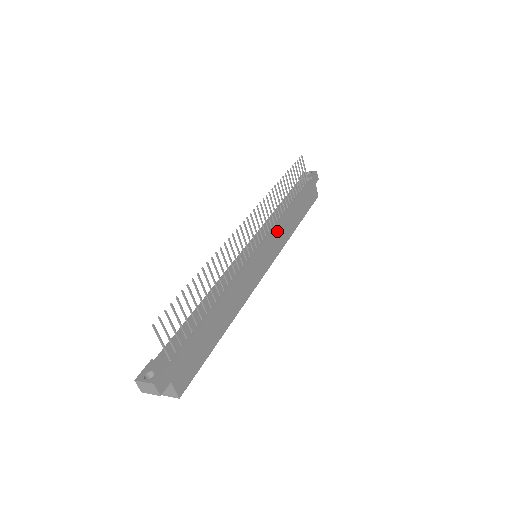
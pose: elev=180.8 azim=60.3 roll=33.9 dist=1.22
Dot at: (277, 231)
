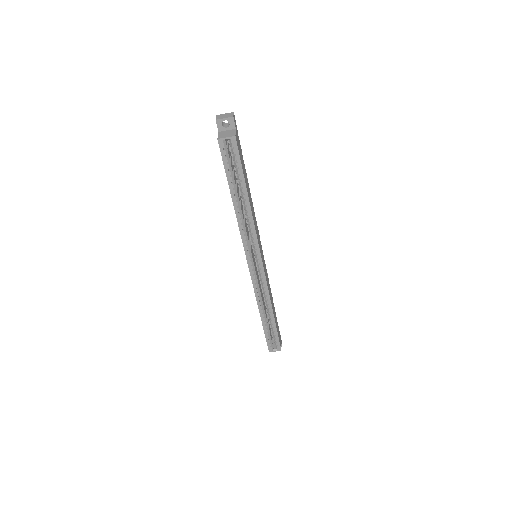
Dot at: (267, 277)
